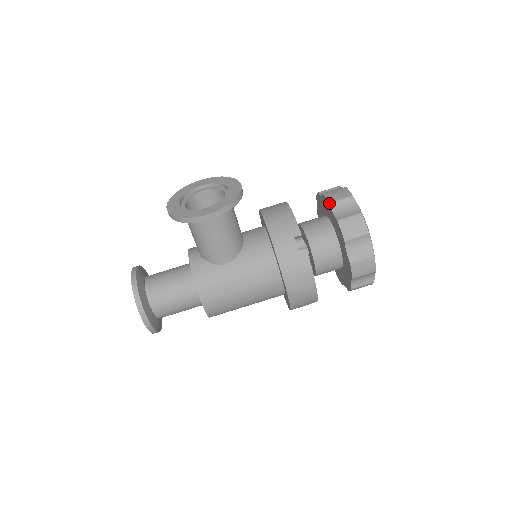
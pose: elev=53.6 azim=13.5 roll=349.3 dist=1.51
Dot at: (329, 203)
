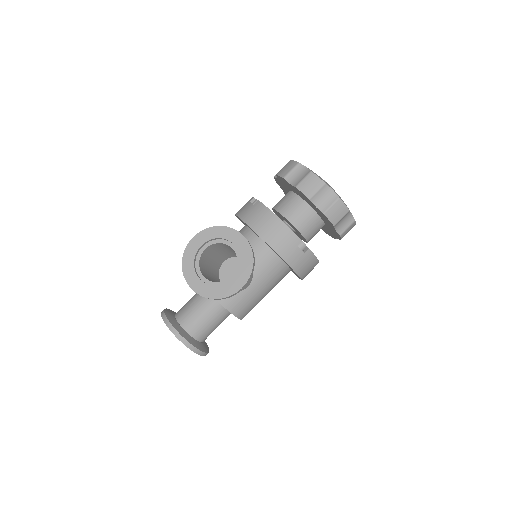
Dot at: (309, 199)
